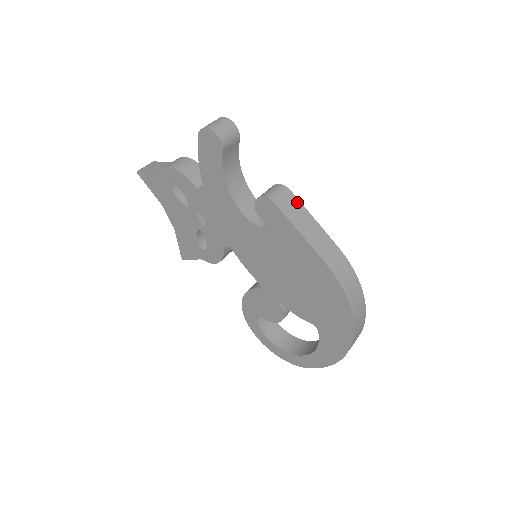
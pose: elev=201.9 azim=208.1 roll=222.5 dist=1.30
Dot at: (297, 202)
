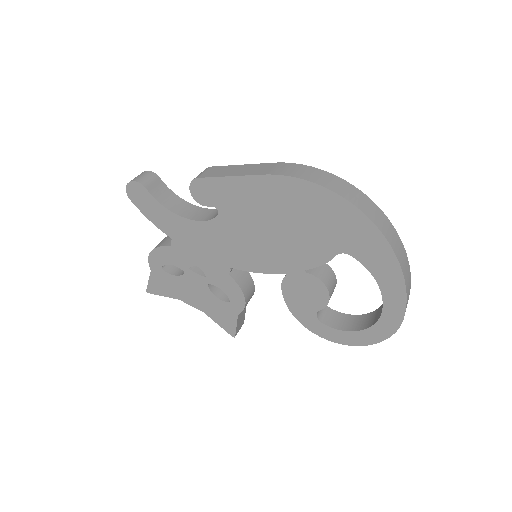
Dot at: (220, 167)
